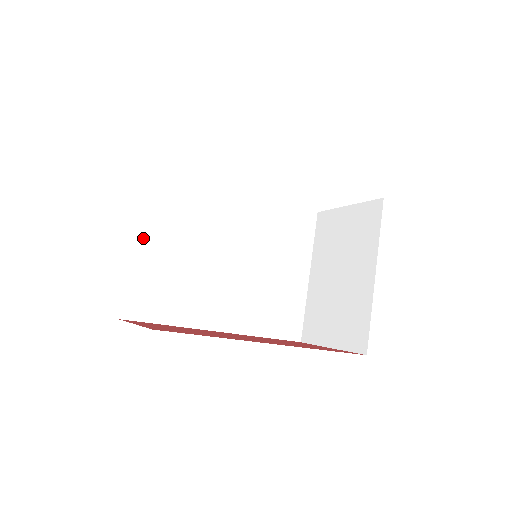
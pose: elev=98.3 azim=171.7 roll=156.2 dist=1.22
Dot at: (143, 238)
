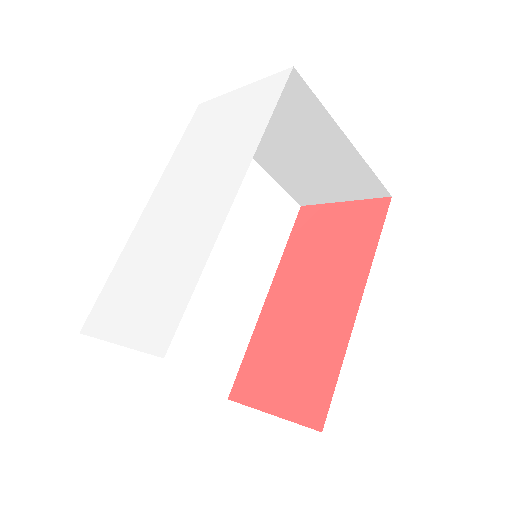
Dot at: (167, 359)
